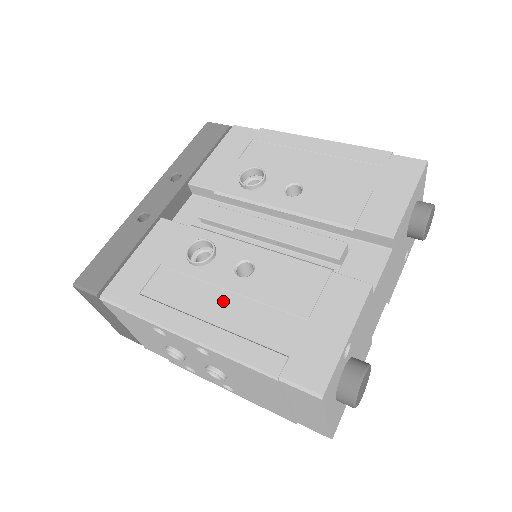
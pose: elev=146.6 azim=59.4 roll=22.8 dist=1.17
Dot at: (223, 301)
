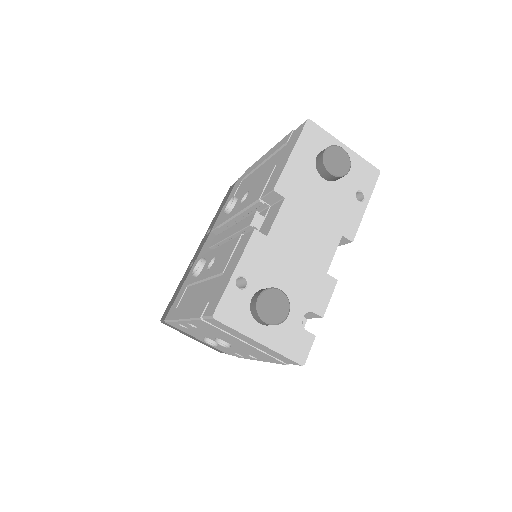
Dot at: (200, 289)
